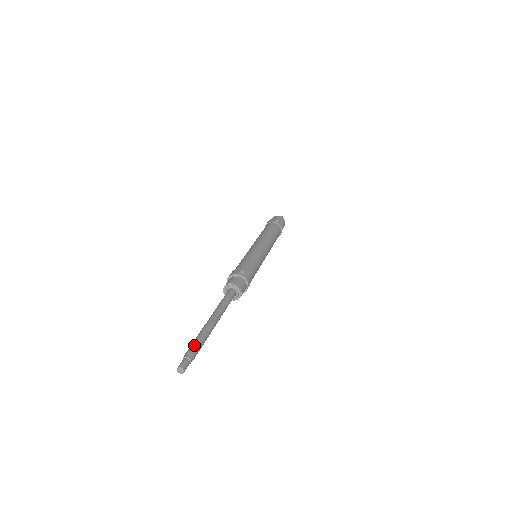
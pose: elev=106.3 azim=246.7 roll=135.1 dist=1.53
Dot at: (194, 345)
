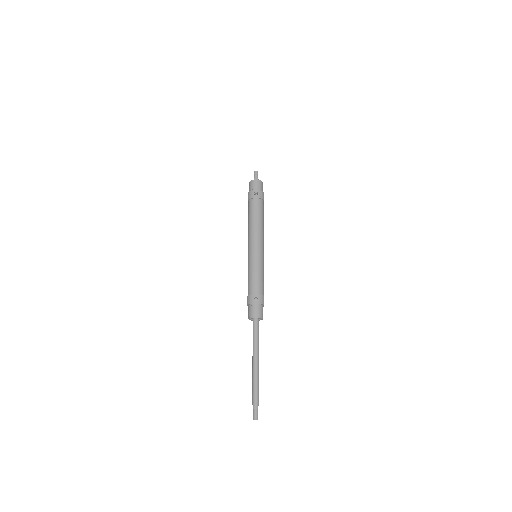
Dot at: (255, 396)
